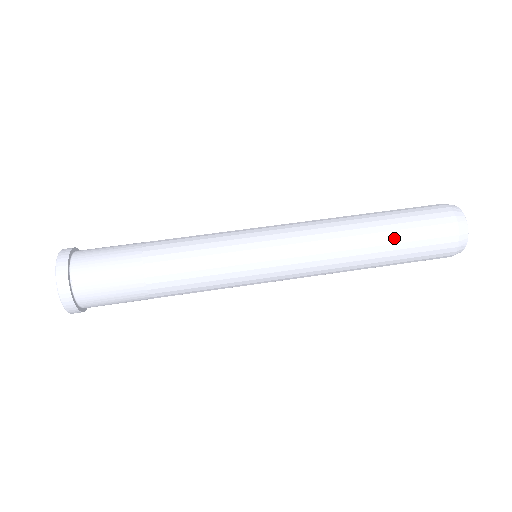
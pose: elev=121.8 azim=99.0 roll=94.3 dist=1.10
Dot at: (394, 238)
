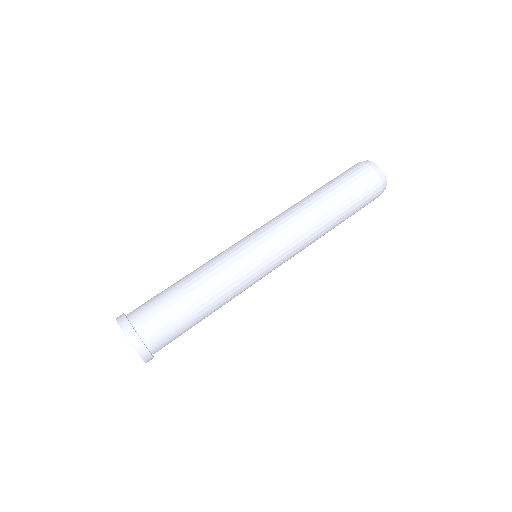
Dot at: (341, 198)
